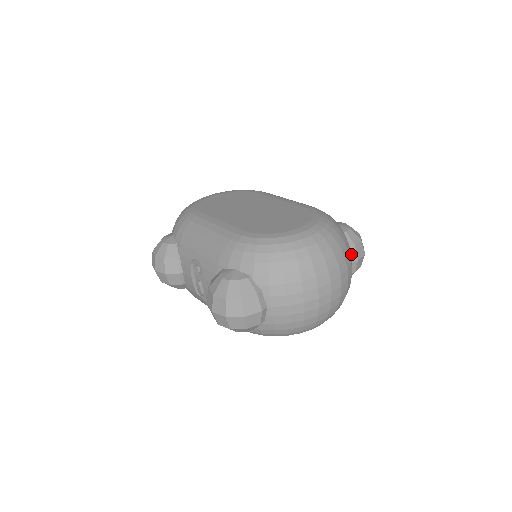
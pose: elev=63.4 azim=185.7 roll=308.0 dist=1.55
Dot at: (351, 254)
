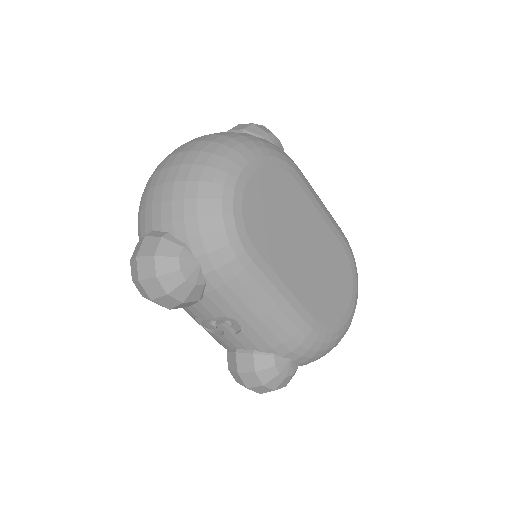
Dot at: occluded
